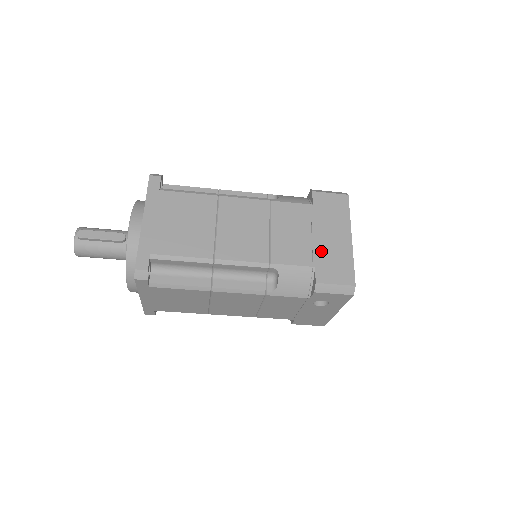
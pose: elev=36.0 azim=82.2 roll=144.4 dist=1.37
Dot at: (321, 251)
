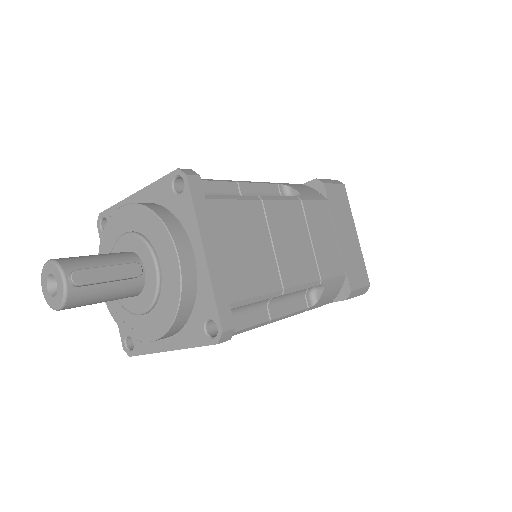
Dot at: (346, 254)
